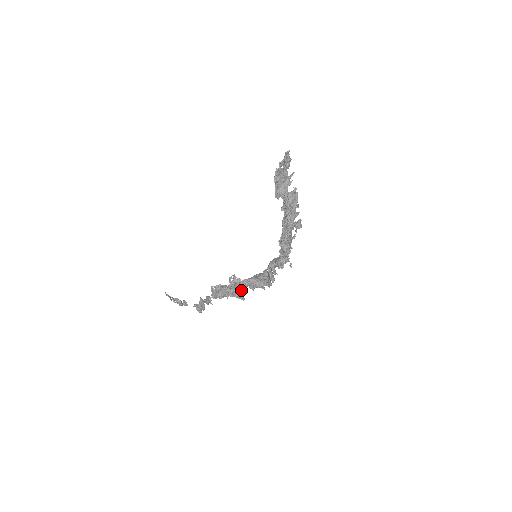
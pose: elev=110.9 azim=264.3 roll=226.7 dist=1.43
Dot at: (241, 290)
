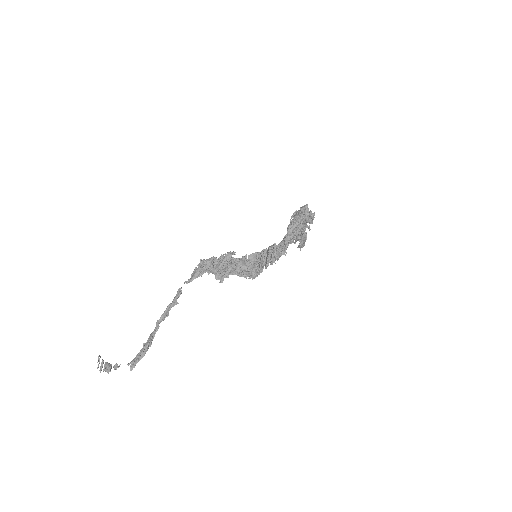
Dot at: (231, 261)
